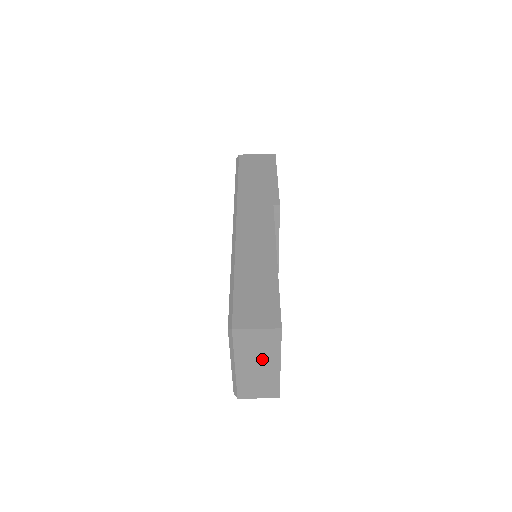
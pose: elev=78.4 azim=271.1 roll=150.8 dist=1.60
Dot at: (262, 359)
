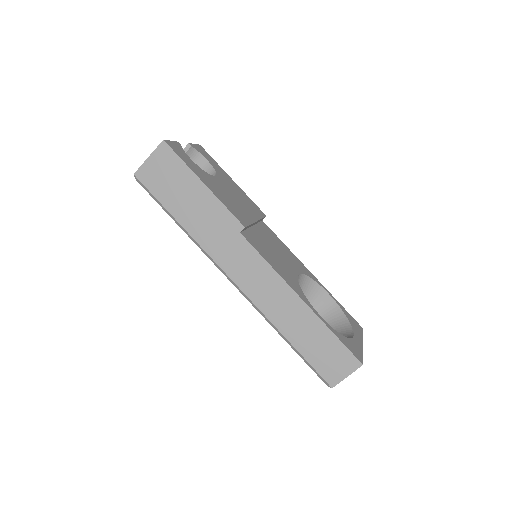
Dot at: occluded
